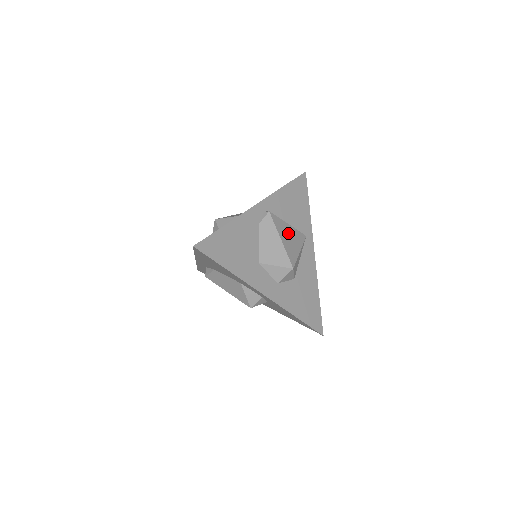
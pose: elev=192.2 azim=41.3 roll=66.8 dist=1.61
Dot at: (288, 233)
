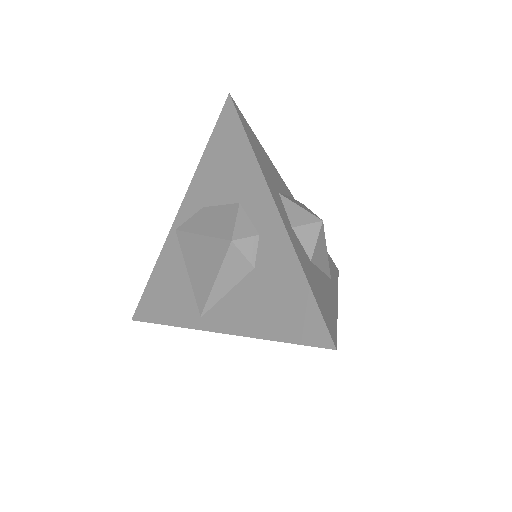
Dot at: occluded
